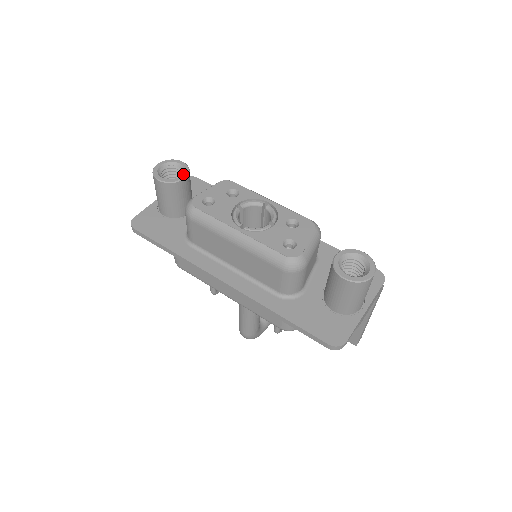
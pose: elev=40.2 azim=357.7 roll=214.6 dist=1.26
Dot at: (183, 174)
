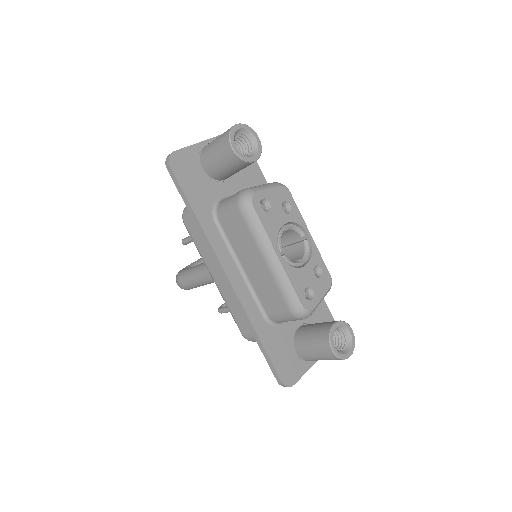
Dot at: (255, 155)
